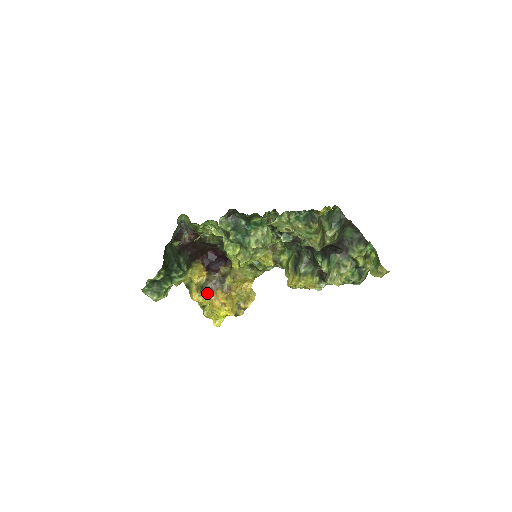
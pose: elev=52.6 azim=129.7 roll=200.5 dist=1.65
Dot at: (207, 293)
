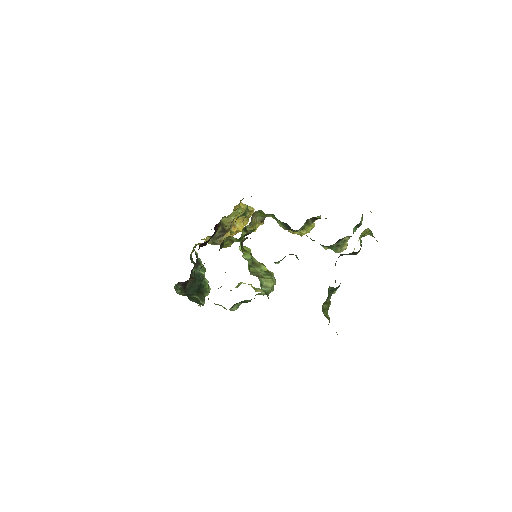
Dot at: occluded
